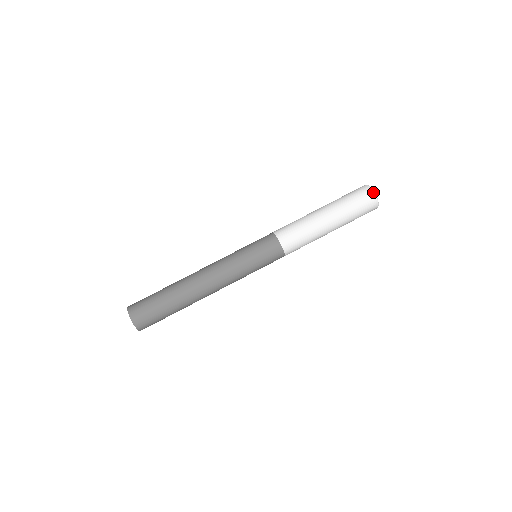
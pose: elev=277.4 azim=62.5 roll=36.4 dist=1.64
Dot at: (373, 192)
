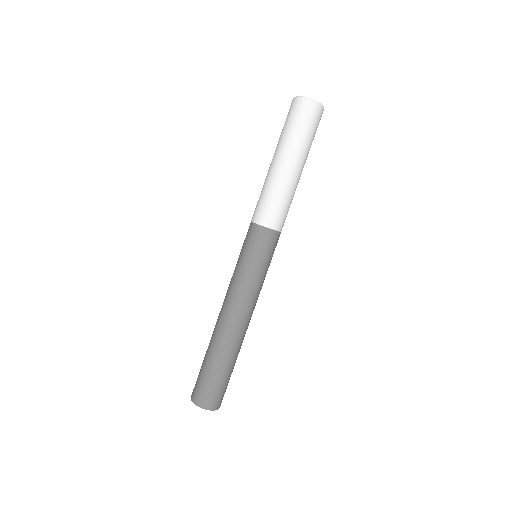
Dot at: (309, 100)
